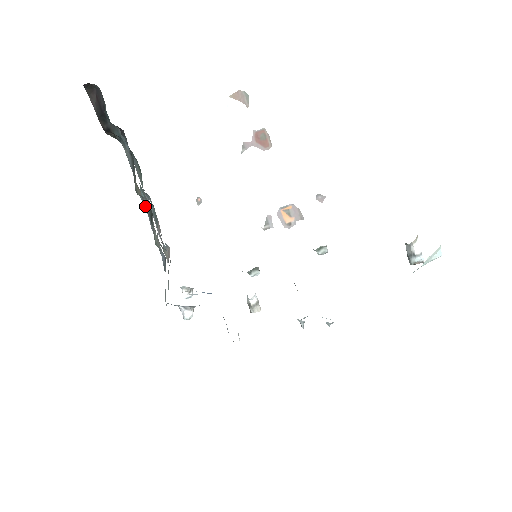
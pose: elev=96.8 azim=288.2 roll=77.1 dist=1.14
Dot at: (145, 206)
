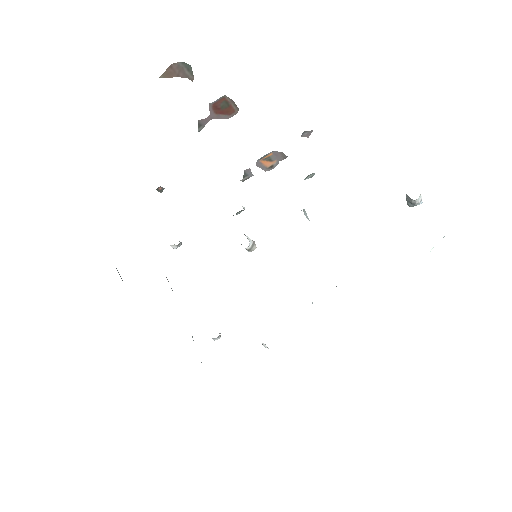
Dot at: occluded
